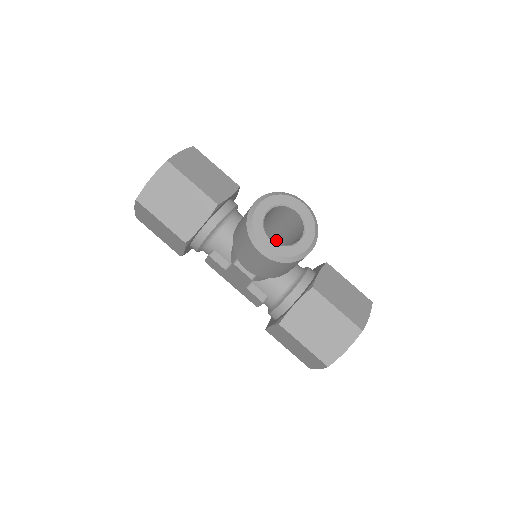
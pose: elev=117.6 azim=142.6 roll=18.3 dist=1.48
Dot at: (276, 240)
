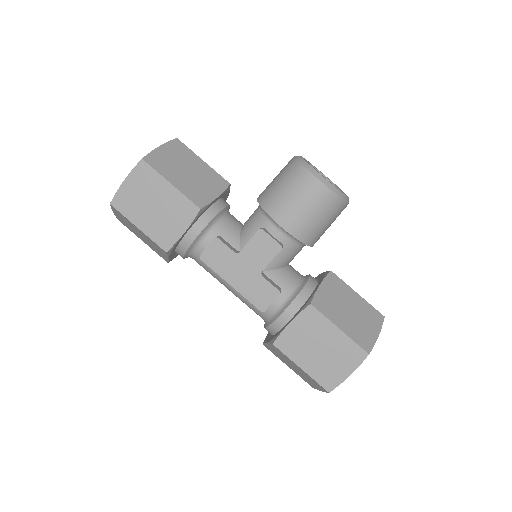
Dot at: occluded
